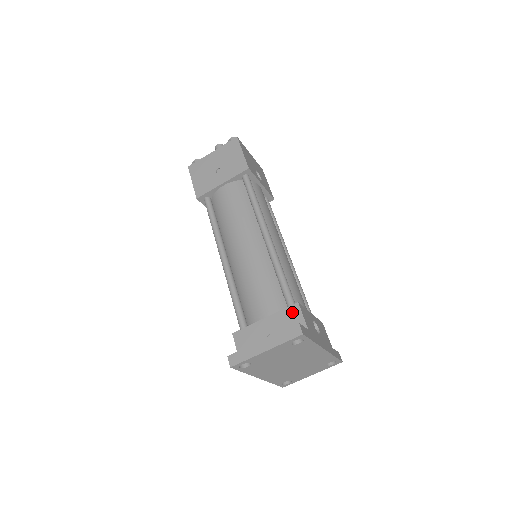
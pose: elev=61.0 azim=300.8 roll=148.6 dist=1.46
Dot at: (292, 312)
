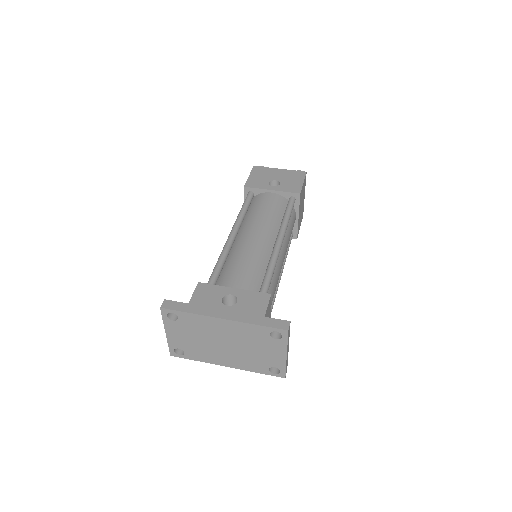
Dot at: occluded
